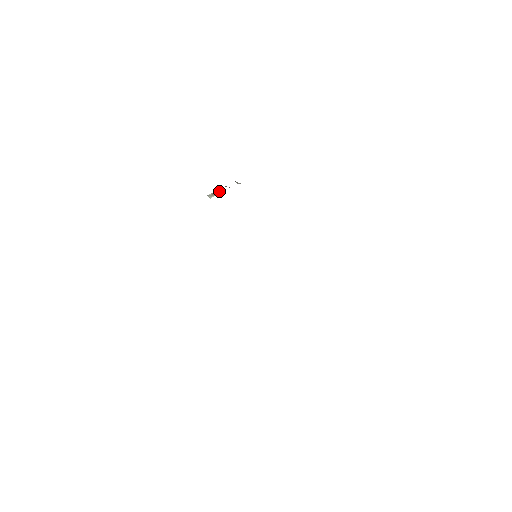
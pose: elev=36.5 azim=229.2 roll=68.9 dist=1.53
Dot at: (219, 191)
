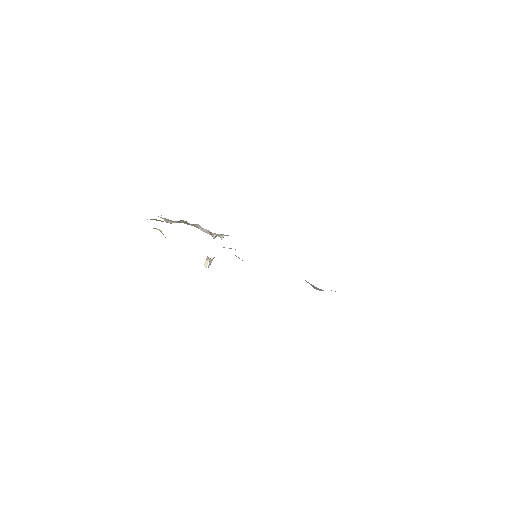
Dot at: (212, 258)
